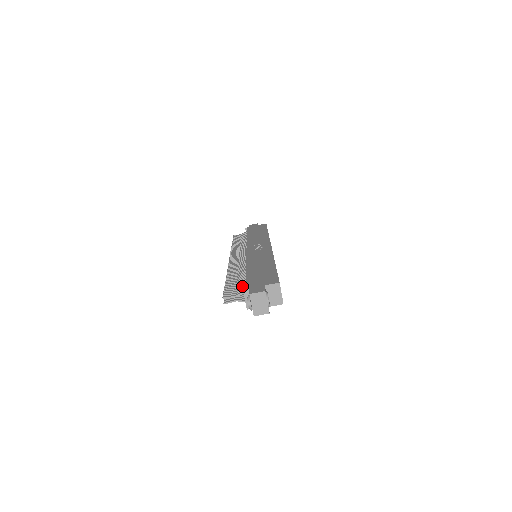
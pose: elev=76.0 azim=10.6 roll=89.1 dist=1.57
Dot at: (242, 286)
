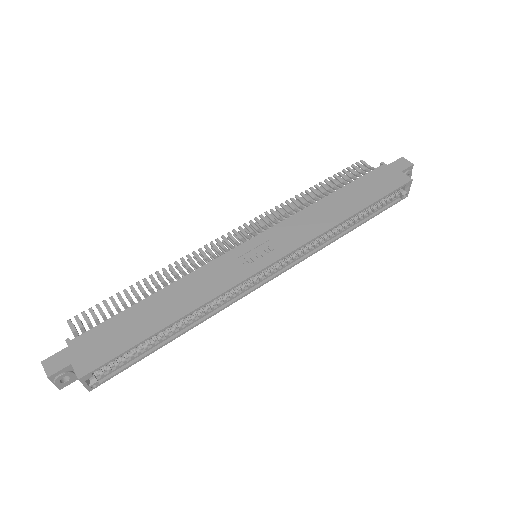
Dot at: (98, 324)
